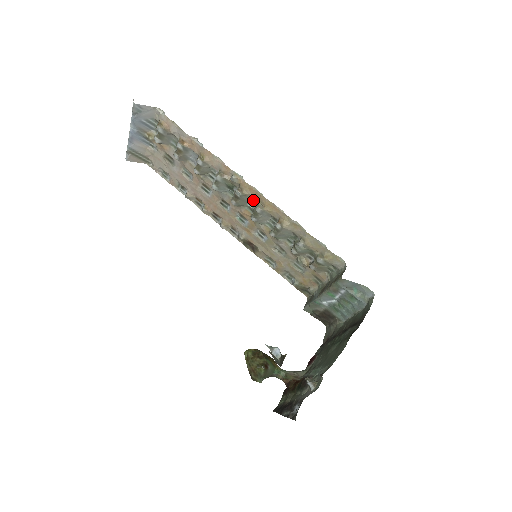
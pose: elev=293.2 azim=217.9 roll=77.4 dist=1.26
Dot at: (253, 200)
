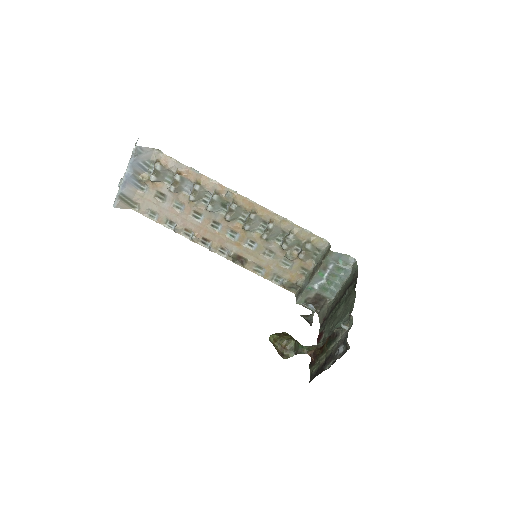
Dot at: (245, 211)
